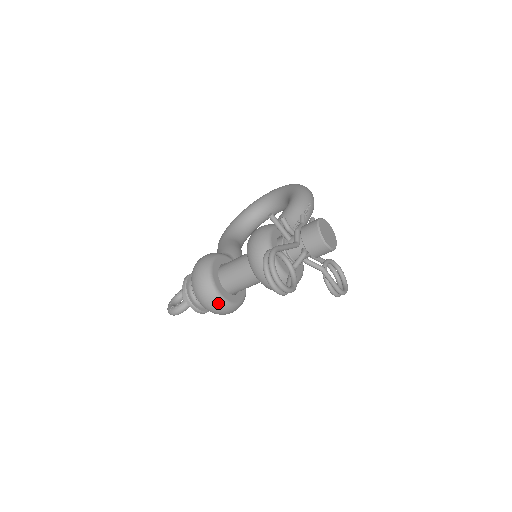
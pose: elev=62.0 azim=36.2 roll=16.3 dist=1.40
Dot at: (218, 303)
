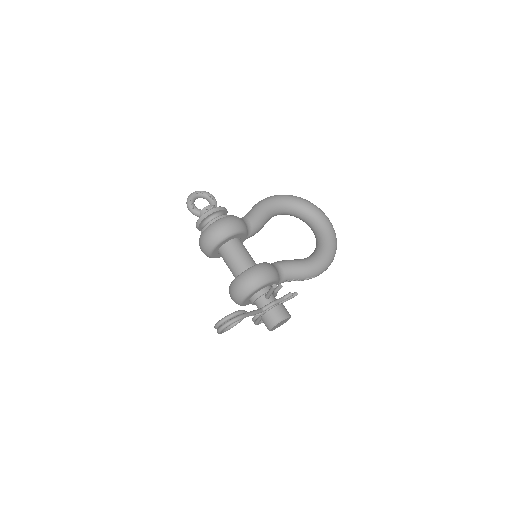
Dot at: (206, 252)
